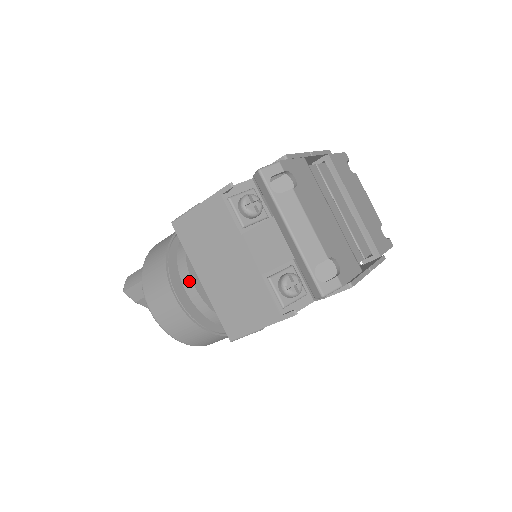
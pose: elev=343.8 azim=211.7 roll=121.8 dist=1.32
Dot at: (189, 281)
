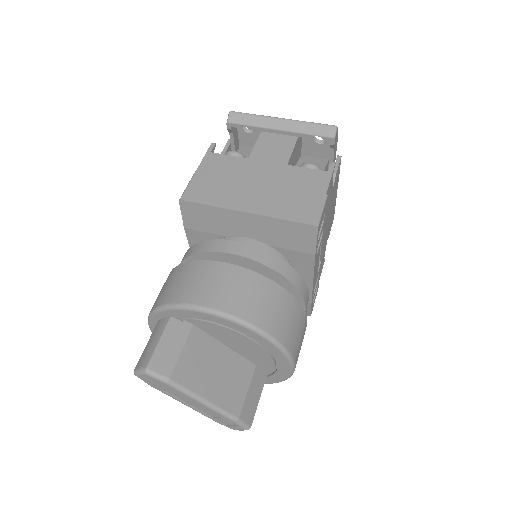
Dot at: (230, 243)
